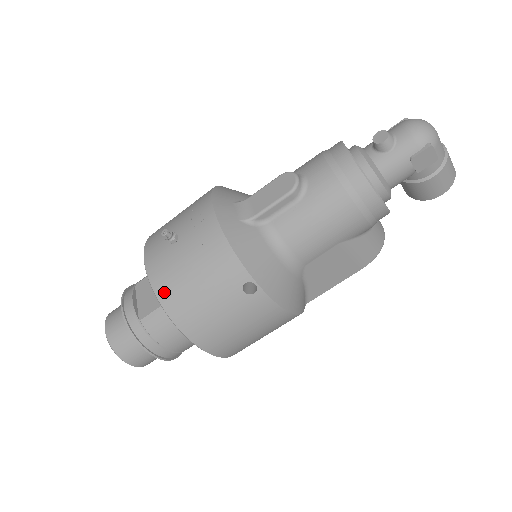
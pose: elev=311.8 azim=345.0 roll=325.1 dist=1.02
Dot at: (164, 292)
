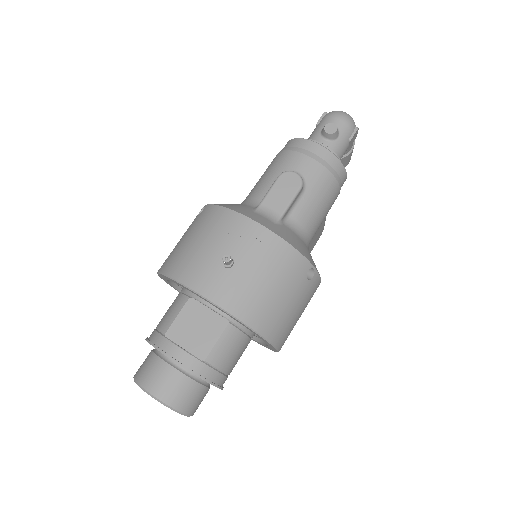
Dot at: (247, 313)
